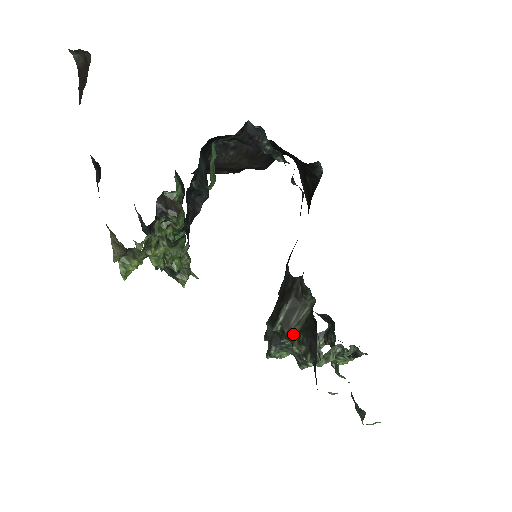
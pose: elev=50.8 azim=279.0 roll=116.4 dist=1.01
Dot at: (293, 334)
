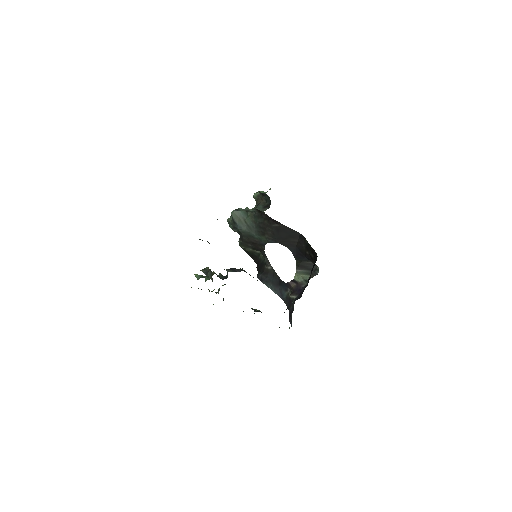
Dot at: (245, 249)
